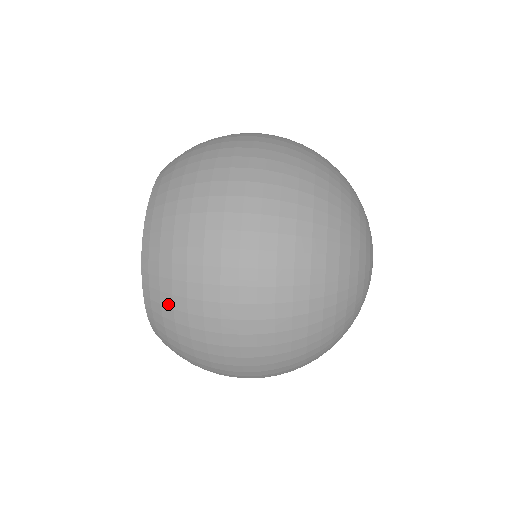
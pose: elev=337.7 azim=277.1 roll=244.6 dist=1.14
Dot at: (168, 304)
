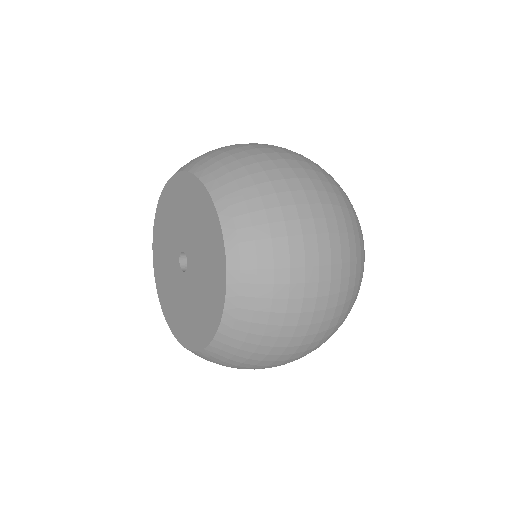
Dot at: (243, 175)
